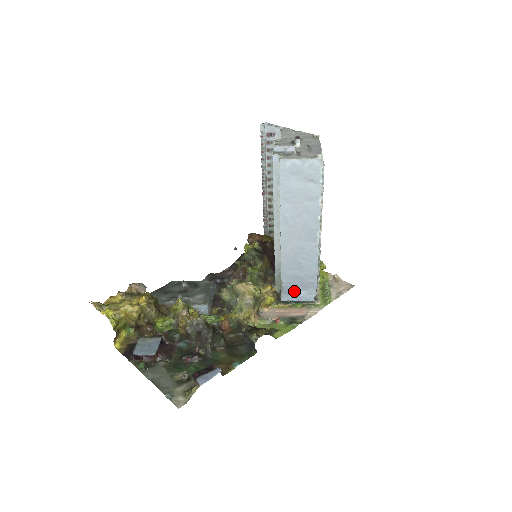
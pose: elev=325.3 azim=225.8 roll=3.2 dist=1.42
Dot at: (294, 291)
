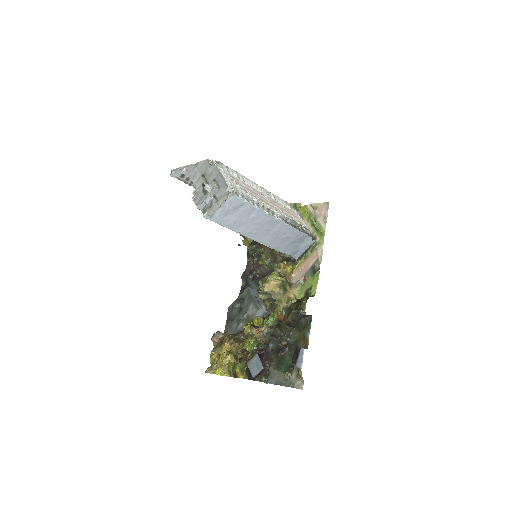
Dot at: (298, 249)
